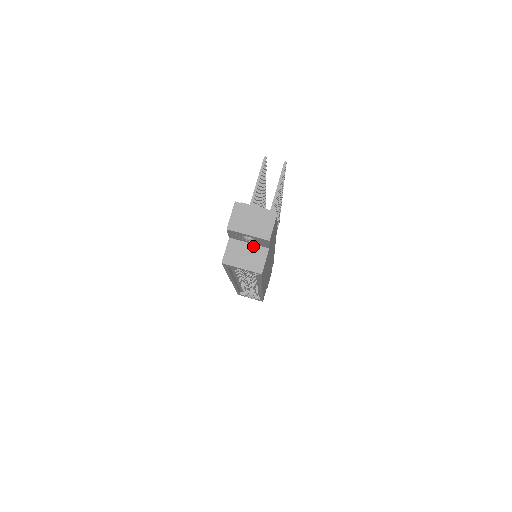
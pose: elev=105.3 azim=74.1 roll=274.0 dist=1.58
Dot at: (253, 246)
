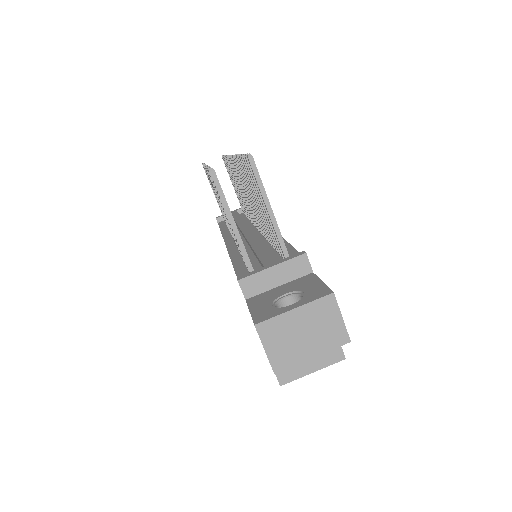
Dot at: occluded
